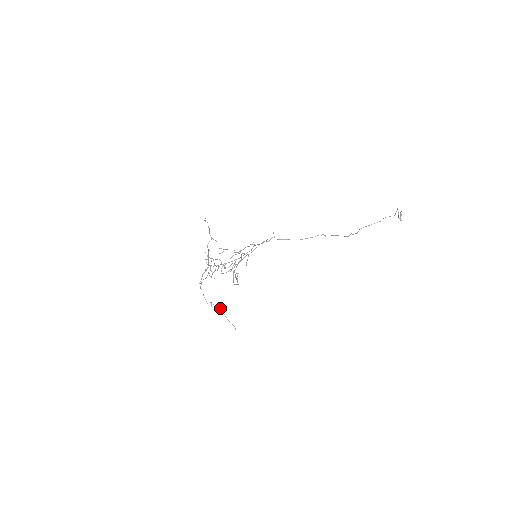
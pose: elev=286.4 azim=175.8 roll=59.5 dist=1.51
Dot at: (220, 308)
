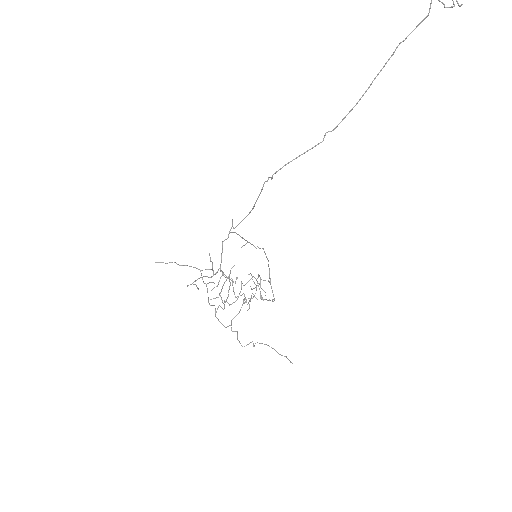
Dot at: (264, 344)
